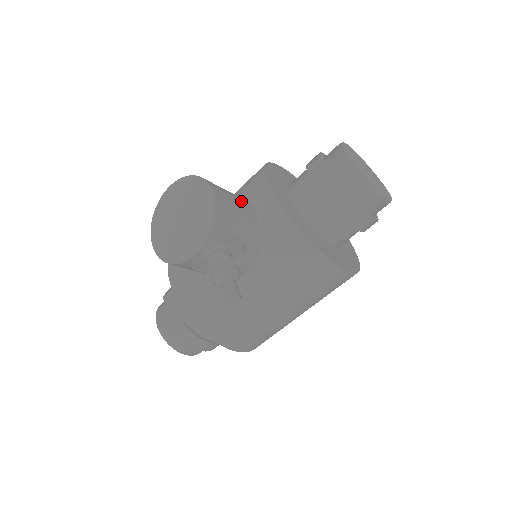
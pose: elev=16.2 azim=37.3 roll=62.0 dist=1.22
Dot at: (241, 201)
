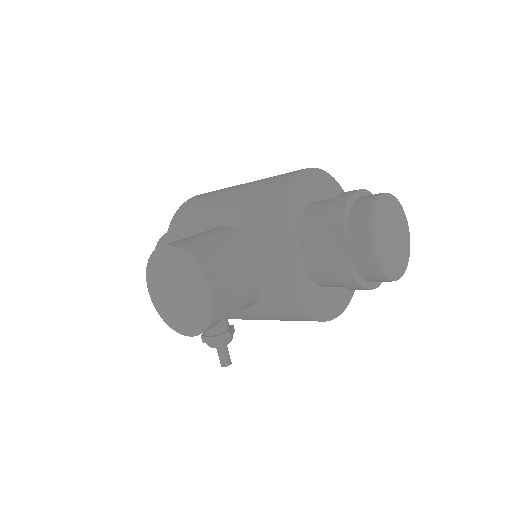
Dot at: (243, 270)
